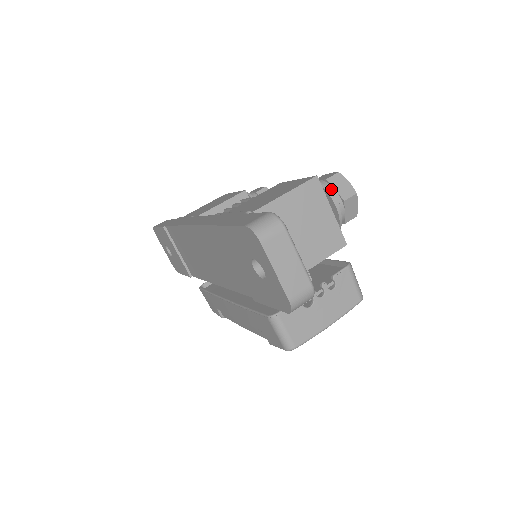
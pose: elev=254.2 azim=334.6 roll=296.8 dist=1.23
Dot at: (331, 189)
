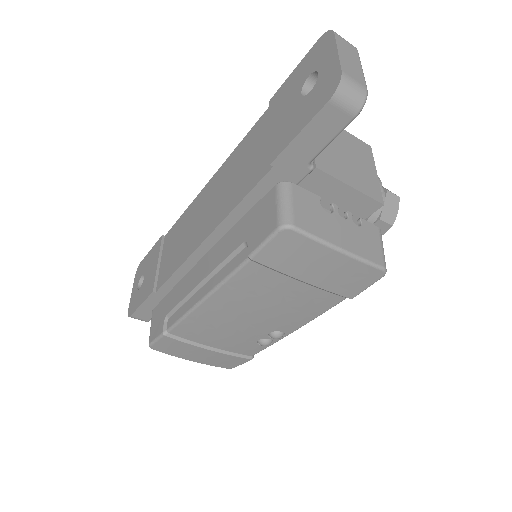
Dot at: occluded
